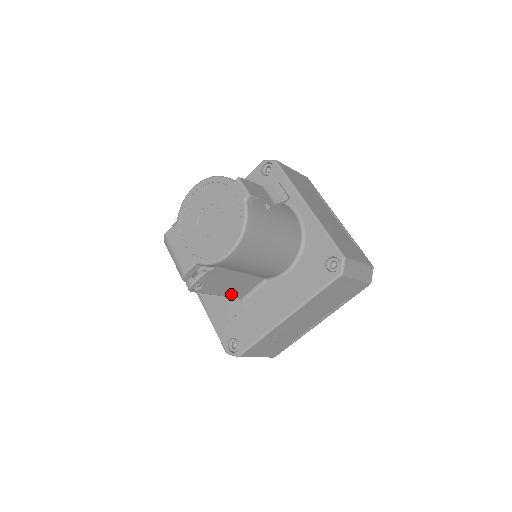
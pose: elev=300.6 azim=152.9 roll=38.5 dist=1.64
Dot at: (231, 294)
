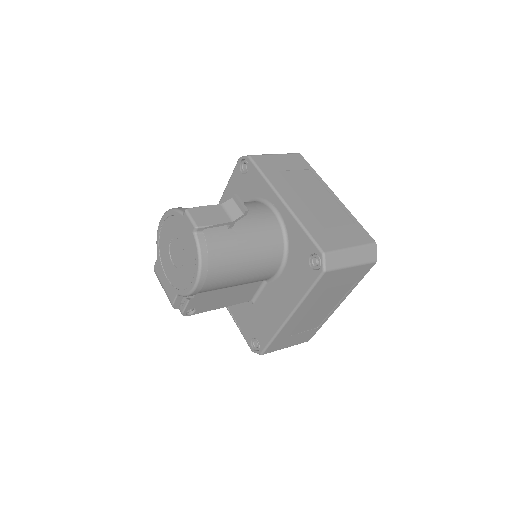
Dot at: (235, 302)
